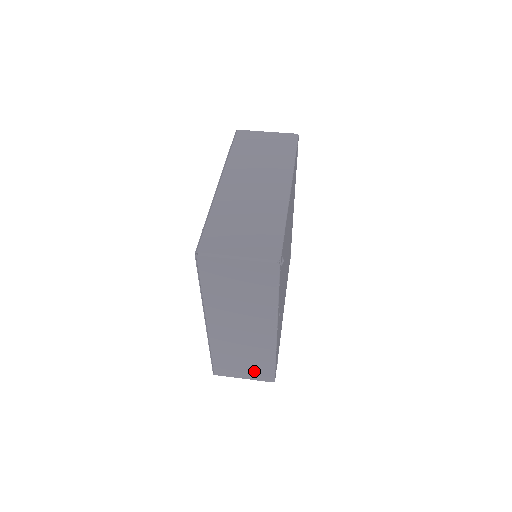
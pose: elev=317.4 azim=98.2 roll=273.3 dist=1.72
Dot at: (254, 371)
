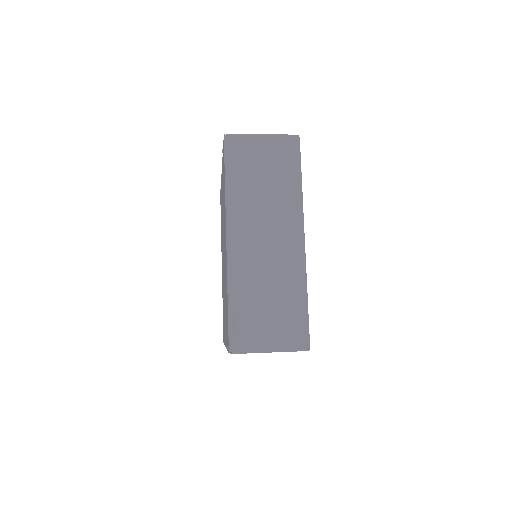
Dot at: (283, 327)
